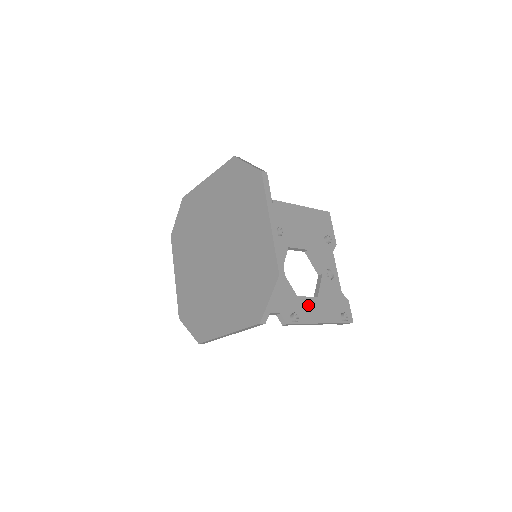
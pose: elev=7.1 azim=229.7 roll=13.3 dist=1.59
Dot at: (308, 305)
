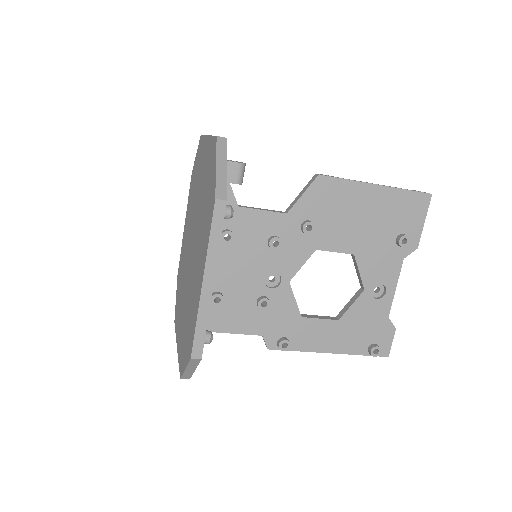
Dot at: (316, 329)
